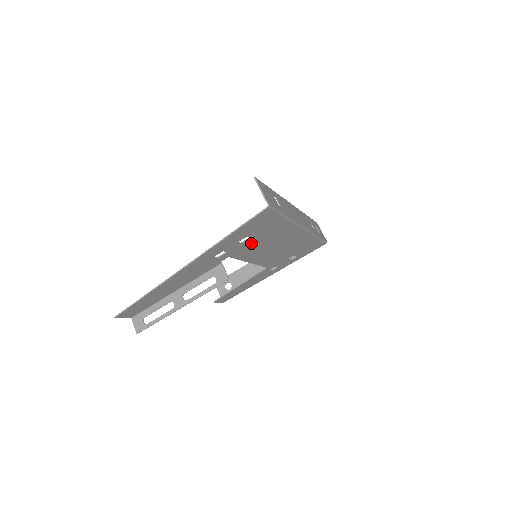
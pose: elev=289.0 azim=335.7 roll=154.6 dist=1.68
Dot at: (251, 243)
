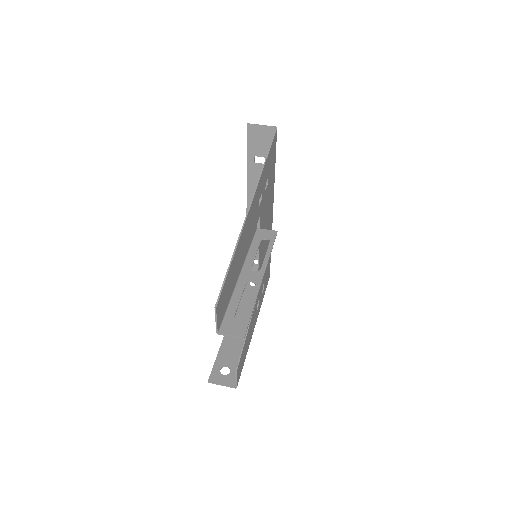
Dot at: (265, 201)
